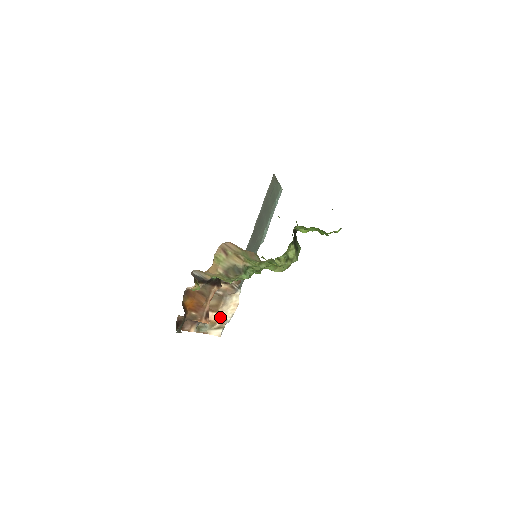
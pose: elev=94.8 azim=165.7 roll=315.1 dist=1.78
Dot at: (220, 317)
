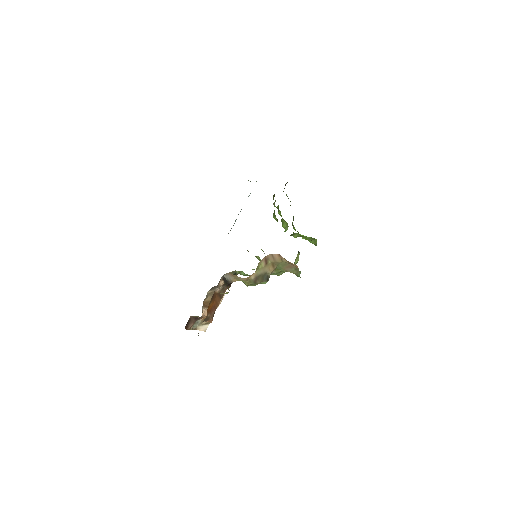
Dot at: occluded
